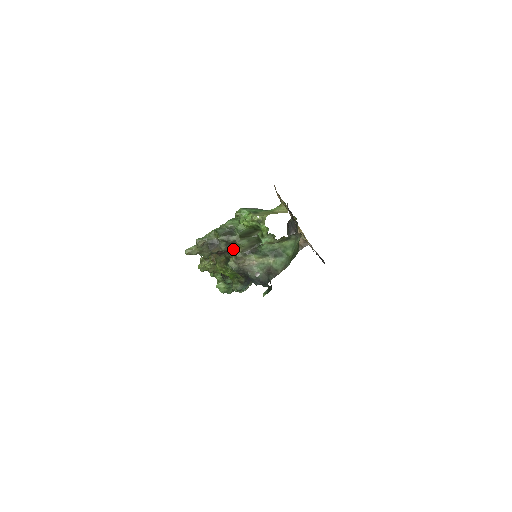
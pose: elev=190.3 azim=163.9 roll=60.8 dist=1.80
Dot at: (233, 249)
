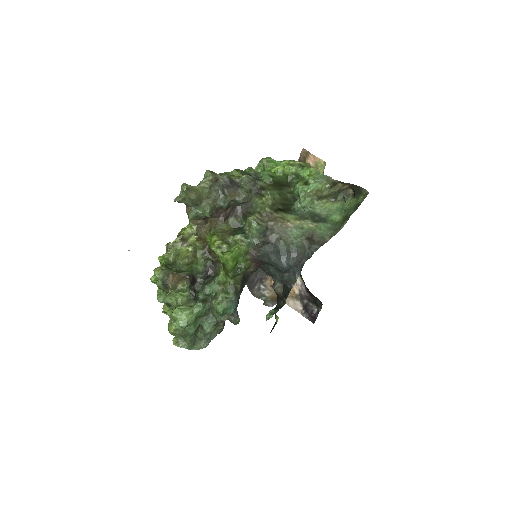
Dot at: (253, 206)
